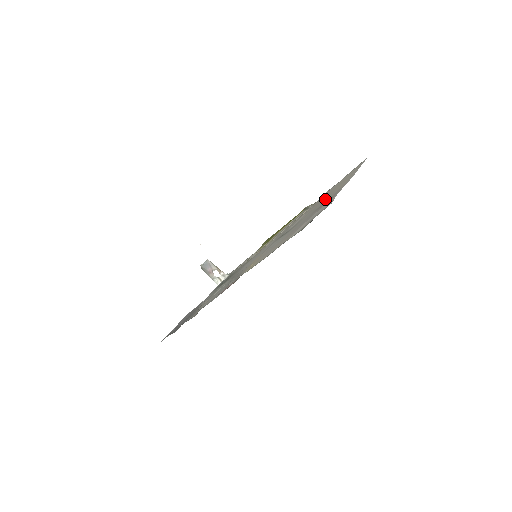
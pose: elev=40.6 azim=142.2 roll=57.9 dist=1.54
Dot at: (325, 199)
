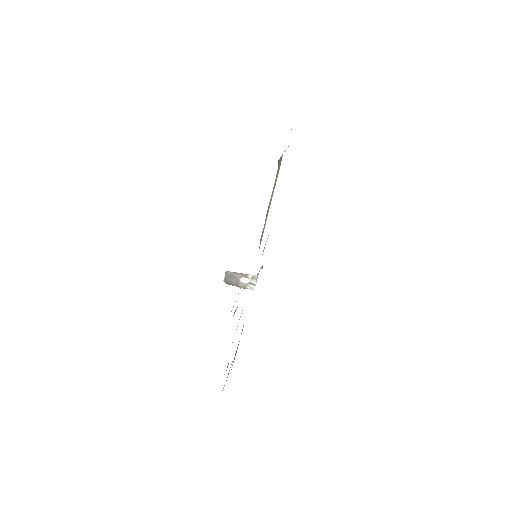
Dot at: occluded
